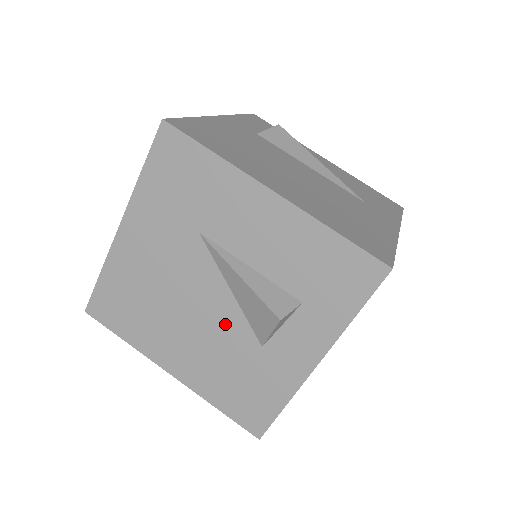
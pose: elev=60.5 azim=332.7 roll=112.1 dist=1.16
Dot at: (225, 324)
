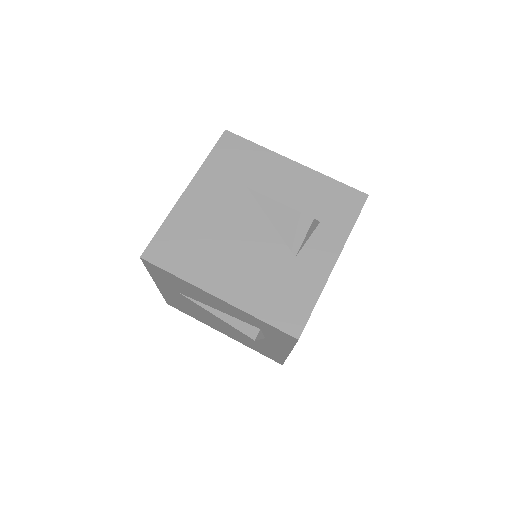
Dot at: (266, 246)
